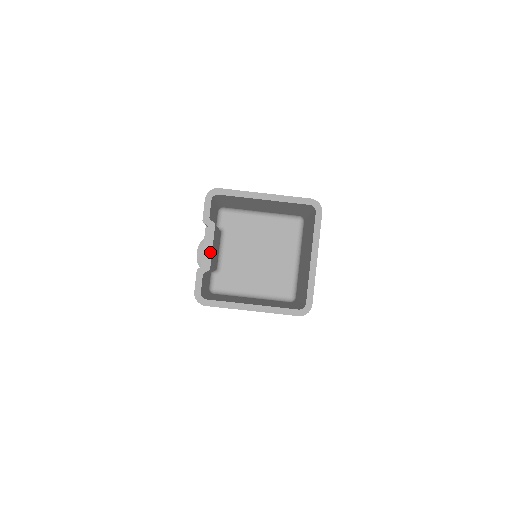
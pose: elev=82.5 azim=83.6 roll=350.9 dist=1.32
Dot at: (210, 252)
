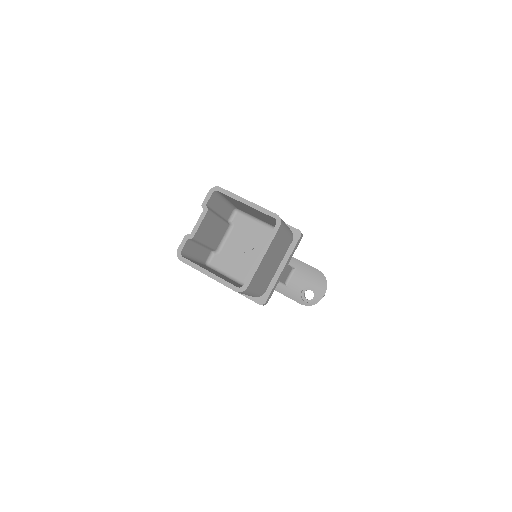
Dot at: (198, 227)
